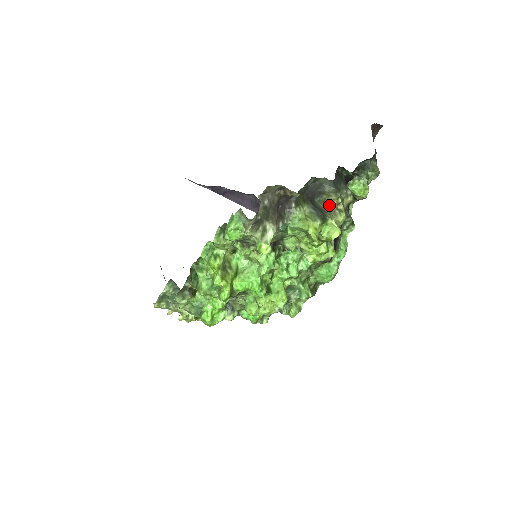
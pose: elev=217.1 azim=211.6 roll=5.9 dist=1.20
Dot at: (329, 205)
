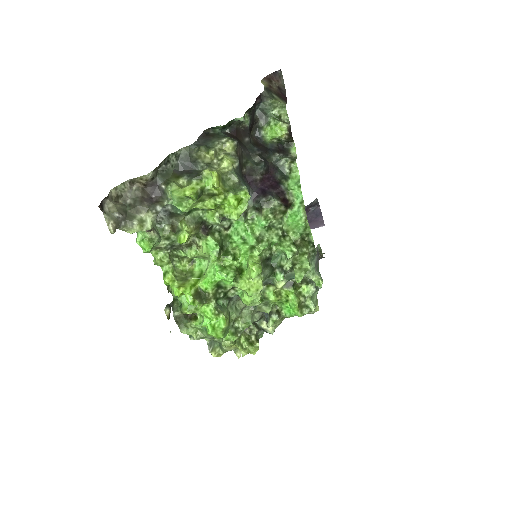
Dot at: (210, 163)
